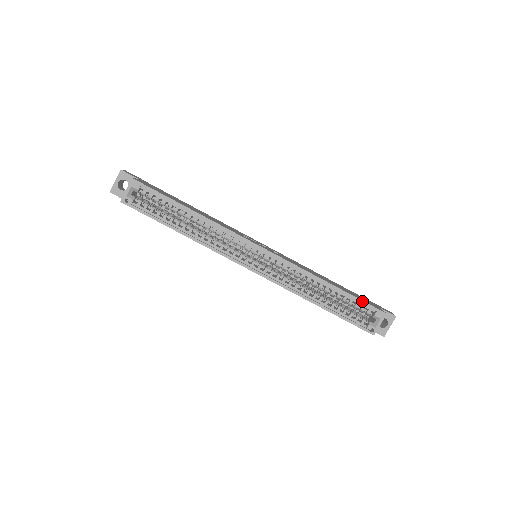
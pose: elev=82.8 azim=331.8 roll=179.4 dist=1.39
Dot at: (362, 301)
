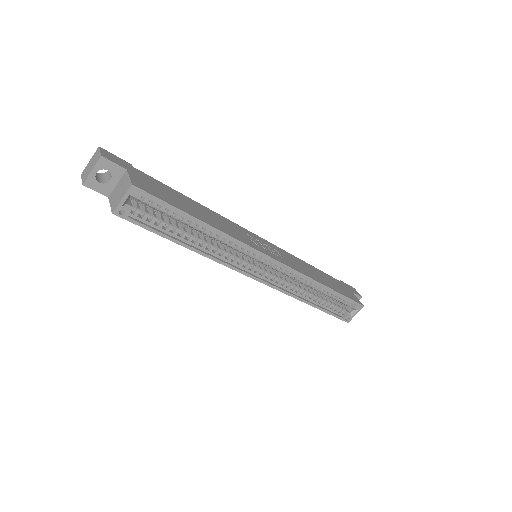
Dot at: (348, 298)
